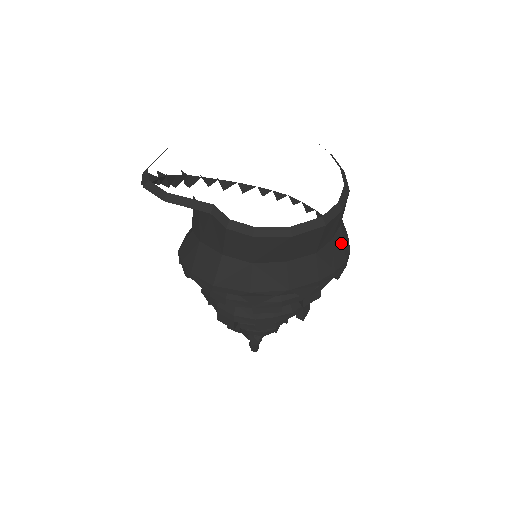
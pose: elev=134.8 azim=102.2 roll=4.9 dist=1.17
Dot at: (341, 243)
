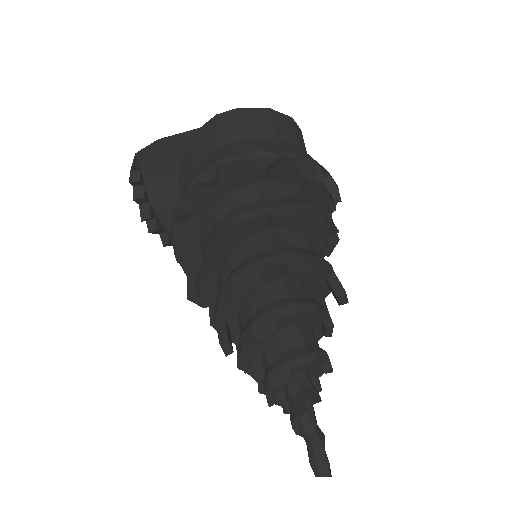
Dot at: occluded
